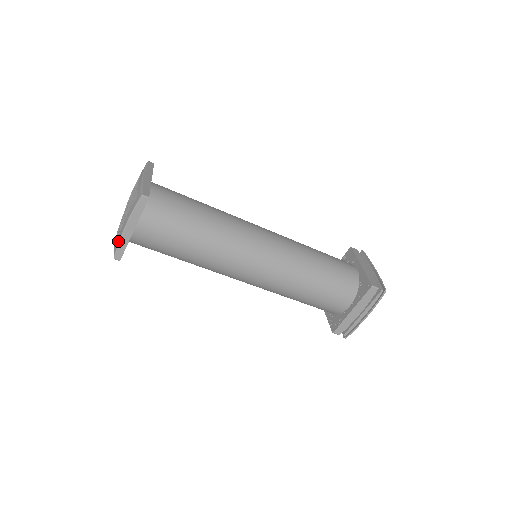
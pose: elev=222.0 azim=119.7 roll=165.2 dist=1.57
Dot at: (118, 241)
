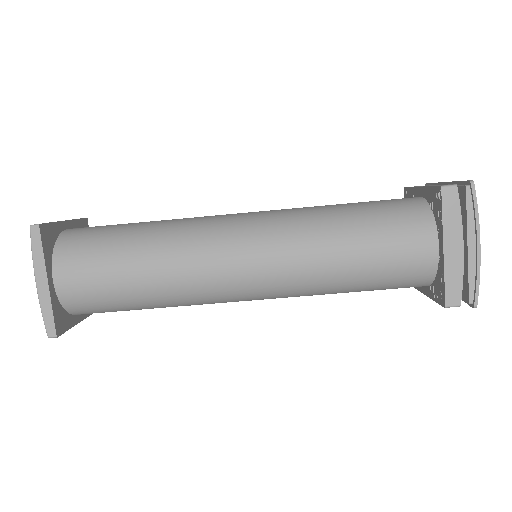
Dot at: (41, 309)
